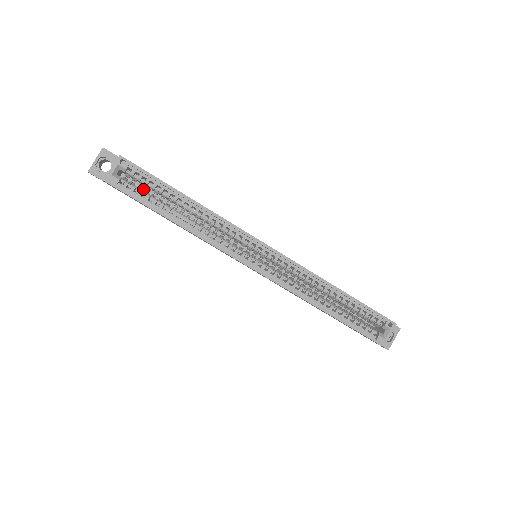
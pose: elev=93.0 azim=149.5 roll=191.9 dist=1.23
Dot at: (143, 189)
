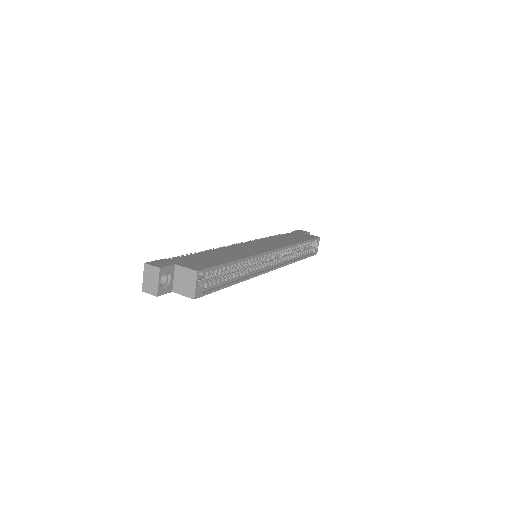
Dot at: occluded
